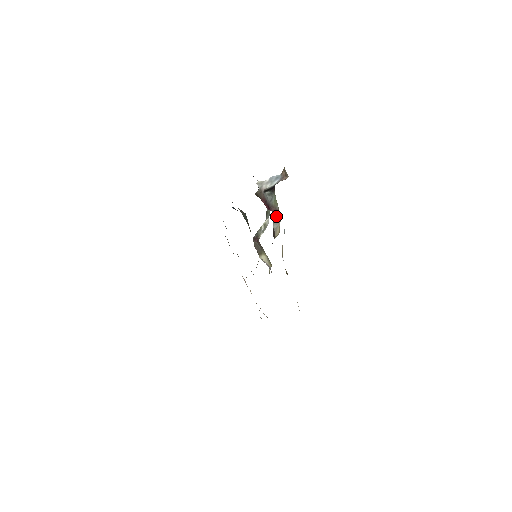
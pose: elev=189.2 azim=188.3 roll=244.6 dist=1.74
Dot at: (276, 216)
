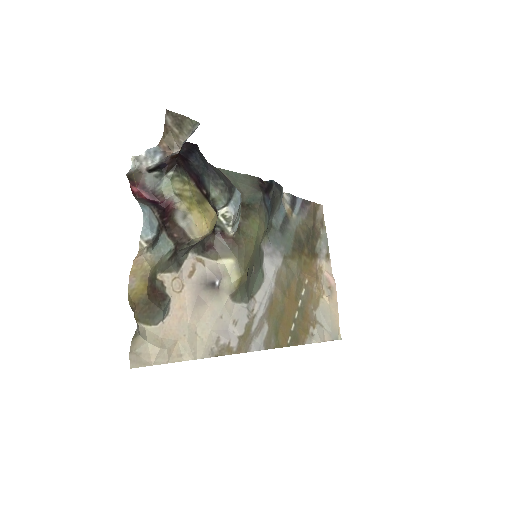
Dot at: (174, 210)
